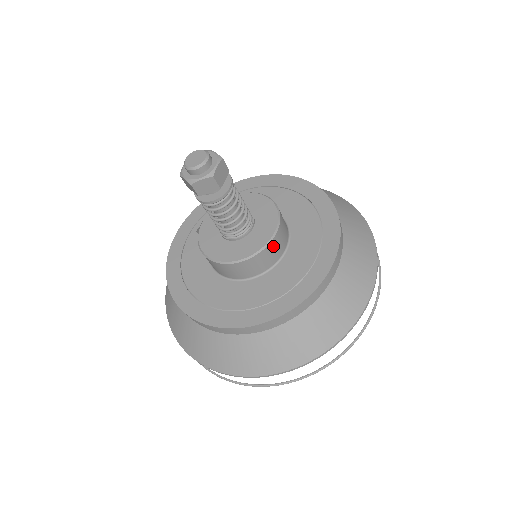
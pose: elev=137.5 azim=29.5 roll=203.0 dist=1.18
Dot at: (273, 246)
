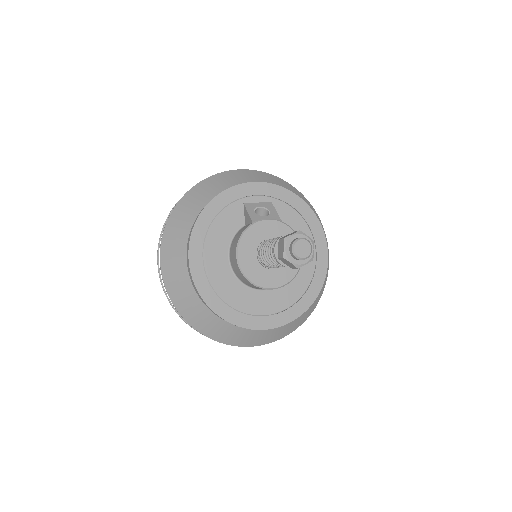
Dot at: occluded
